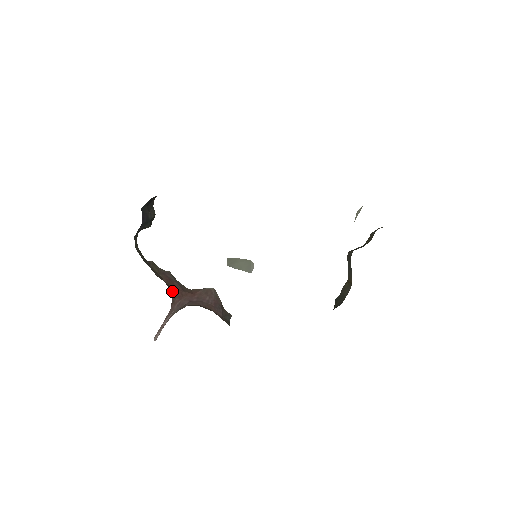
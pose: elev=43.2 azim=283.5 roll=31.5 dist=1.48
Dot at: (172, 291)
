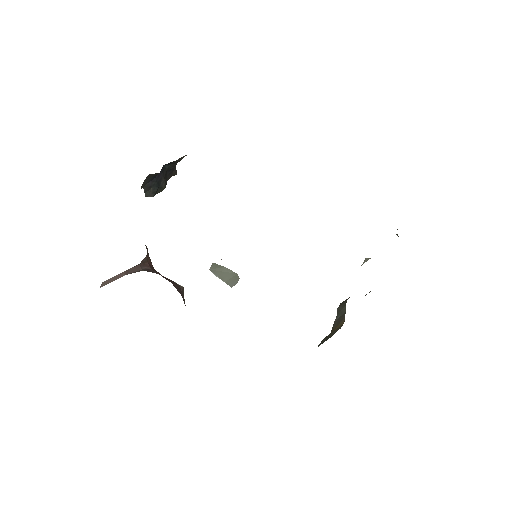
Dot at: (147, 253)
